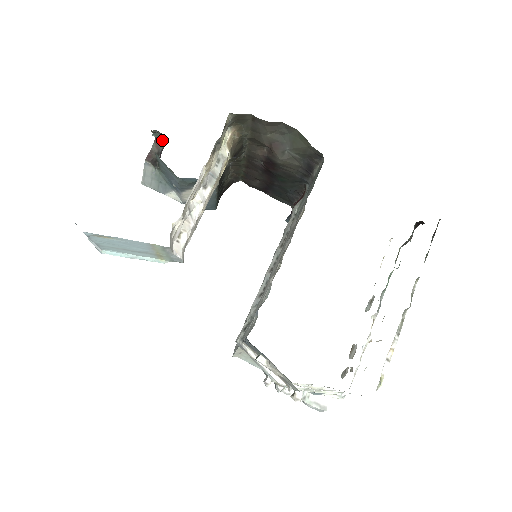
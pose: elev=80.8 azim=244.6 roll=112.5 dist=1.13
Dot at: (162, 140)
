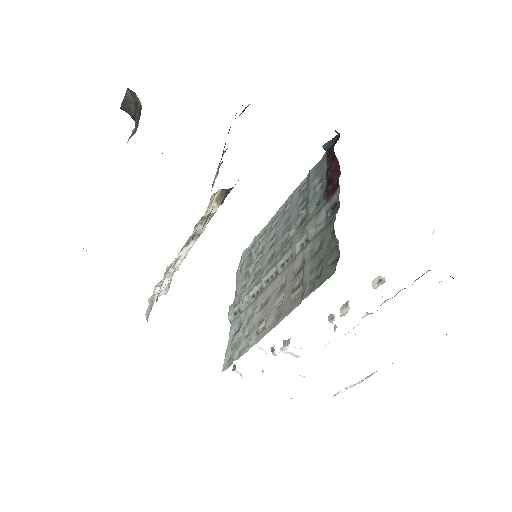
Dot at: (135, 115)
